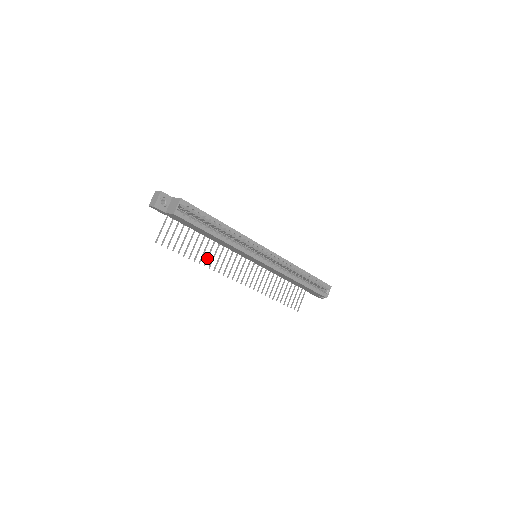
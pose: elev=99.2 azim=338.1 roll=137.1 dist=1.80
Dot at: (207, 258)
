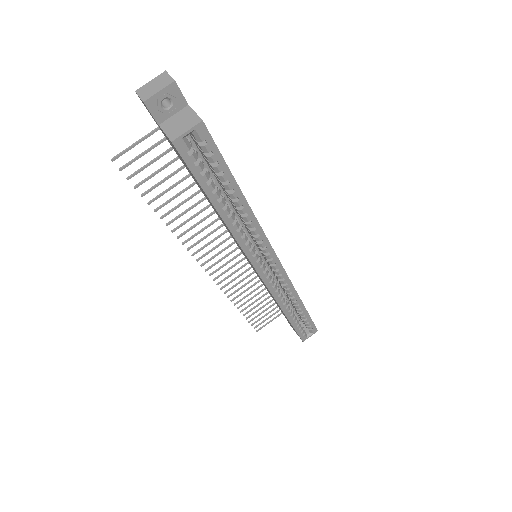
Dot at: (184, 222)
